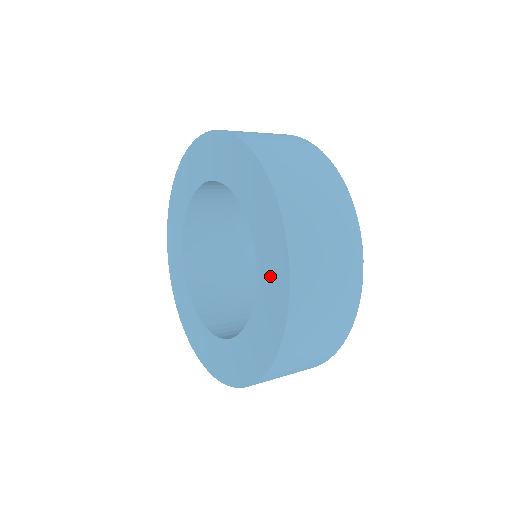
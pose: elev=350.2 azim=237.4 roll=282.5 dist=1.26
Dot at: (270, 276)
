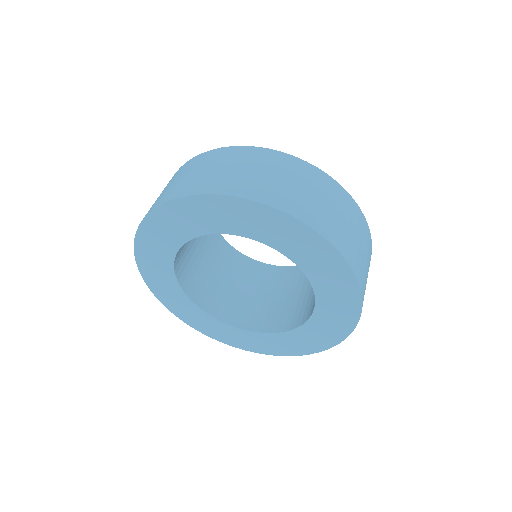
Dot at: (321, 331)
